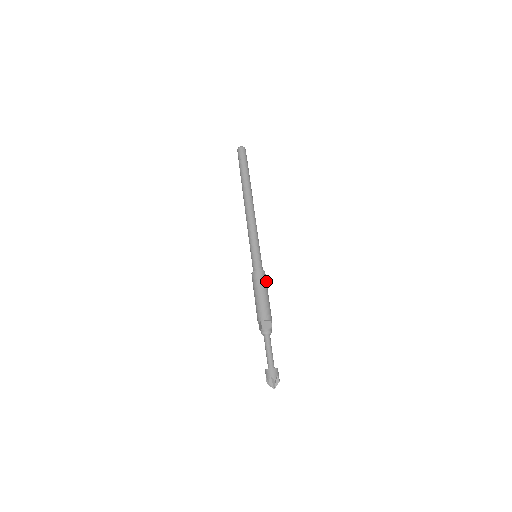
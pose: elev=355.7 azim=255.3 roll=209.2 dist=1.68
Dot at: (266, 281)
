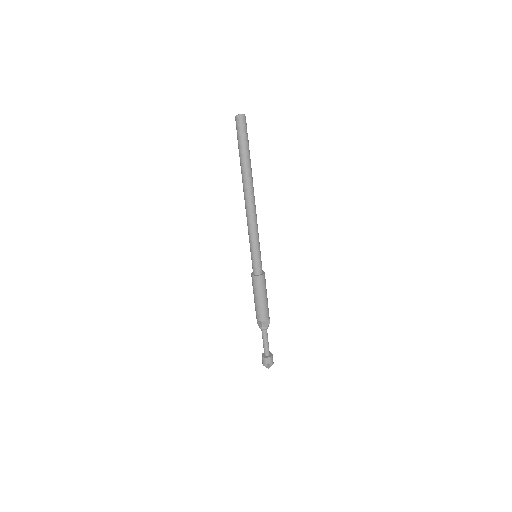
Dot at: (265, 281)
